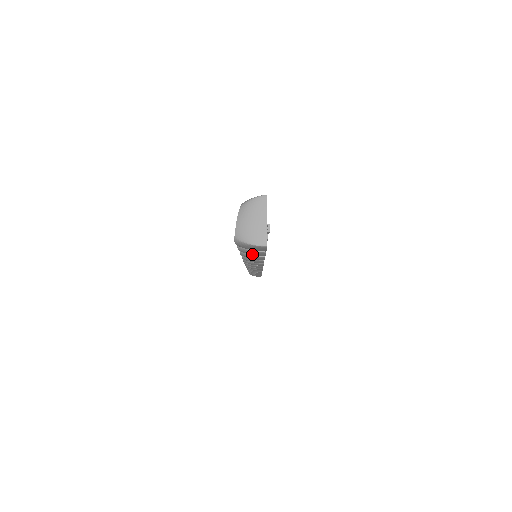
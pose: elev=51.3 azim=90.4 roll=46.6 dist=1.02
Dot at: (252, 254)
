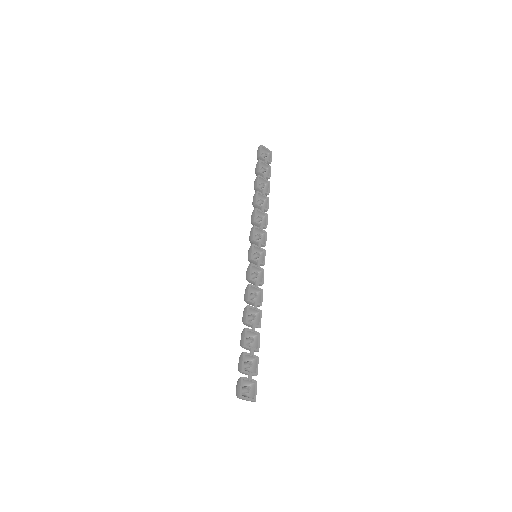
Dot at: (254, 367)
